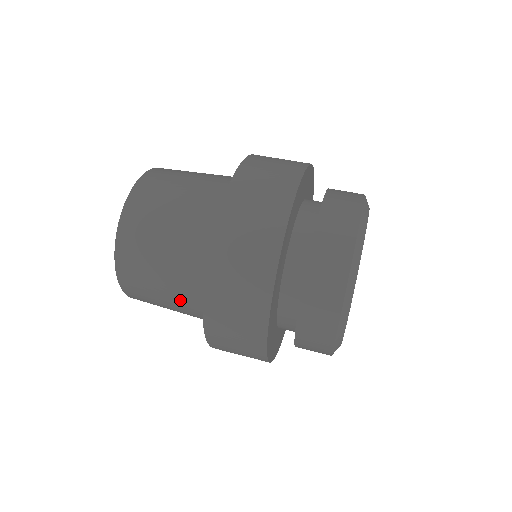
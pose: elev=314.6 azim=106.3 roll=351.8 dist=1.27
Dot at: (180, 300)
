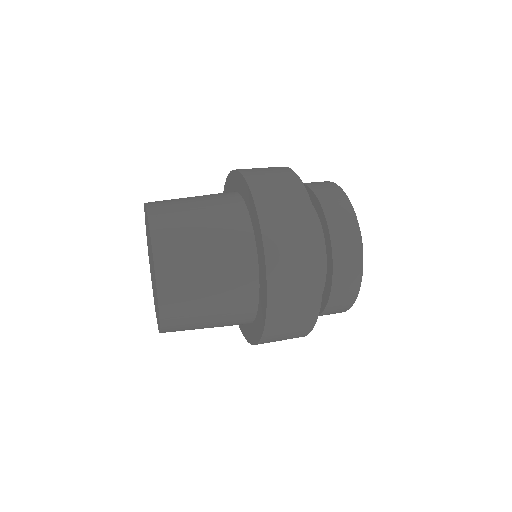
Dot at: (221, 326)
